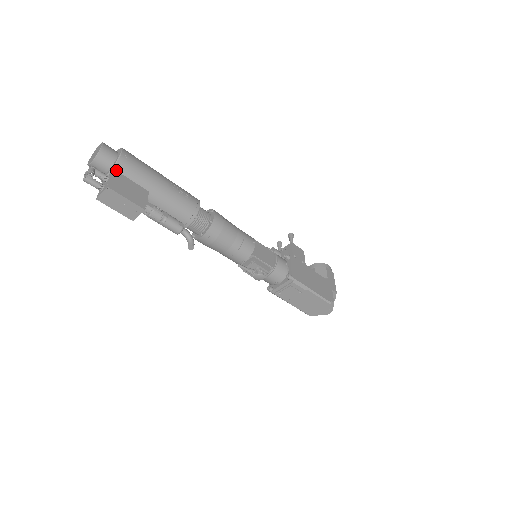
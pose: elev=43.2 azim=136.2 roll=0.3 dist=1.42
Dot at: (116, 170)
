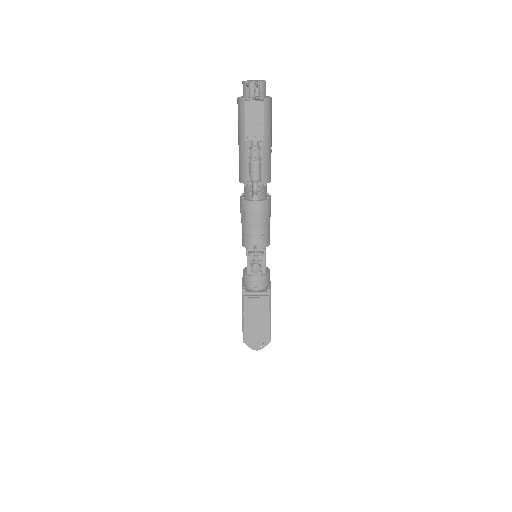
Dot at: (264, 102)
